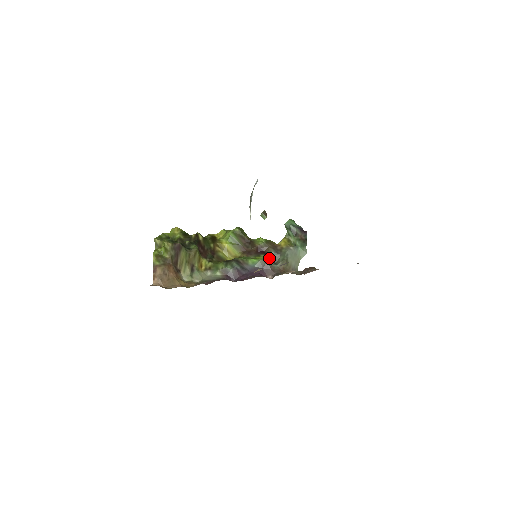
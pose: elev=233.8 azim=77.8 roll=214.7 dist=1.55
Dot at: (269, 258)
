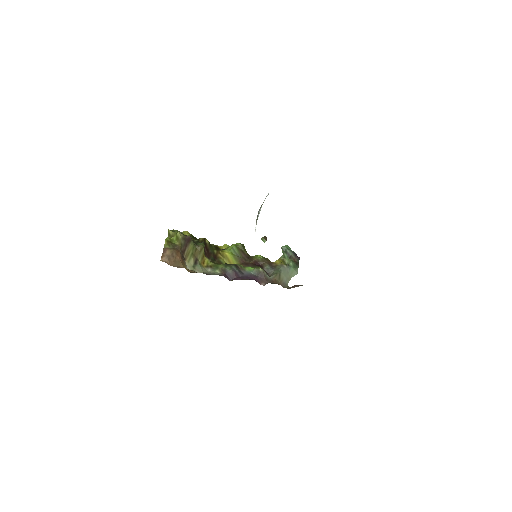
Dot at: occluded
